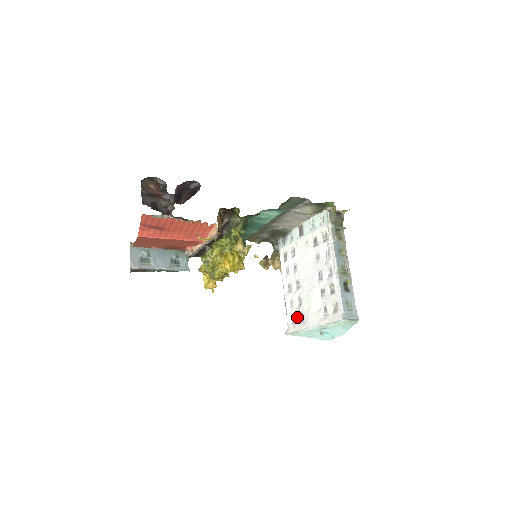
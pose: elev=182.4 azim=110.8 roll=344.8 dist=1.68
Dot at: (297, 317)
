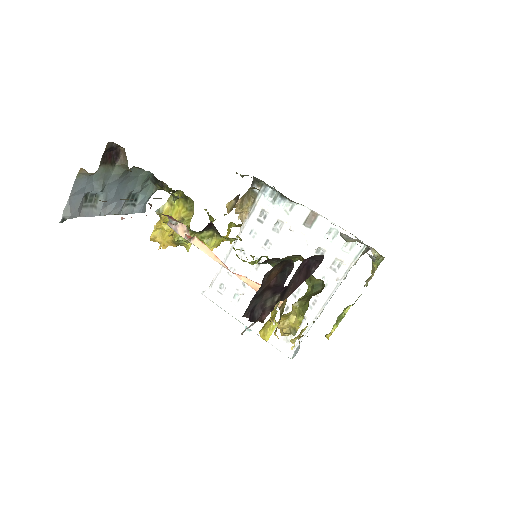
Dot at: (230, 292)
